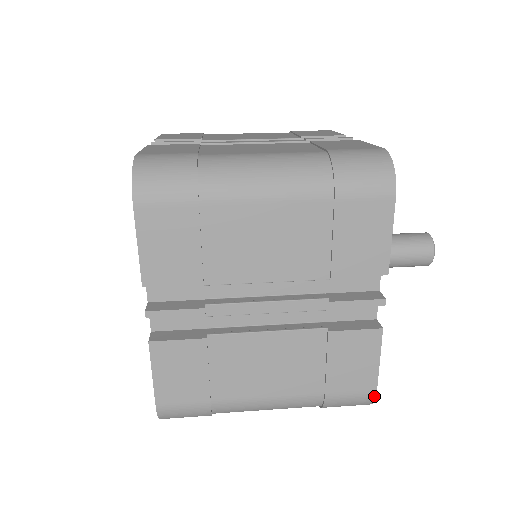
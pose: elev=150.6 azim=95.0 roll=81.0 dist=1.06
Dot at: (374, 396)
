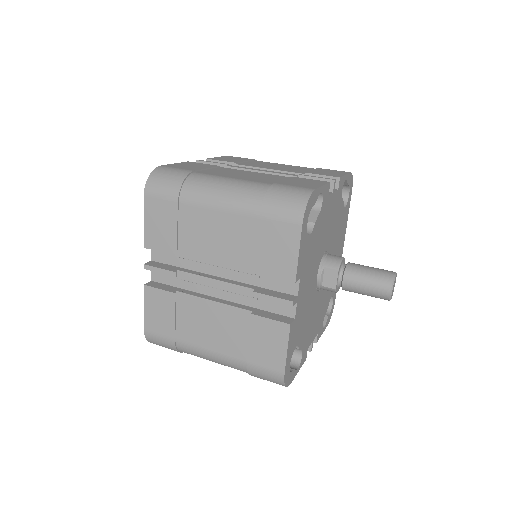
Dot at: (283, 378)
